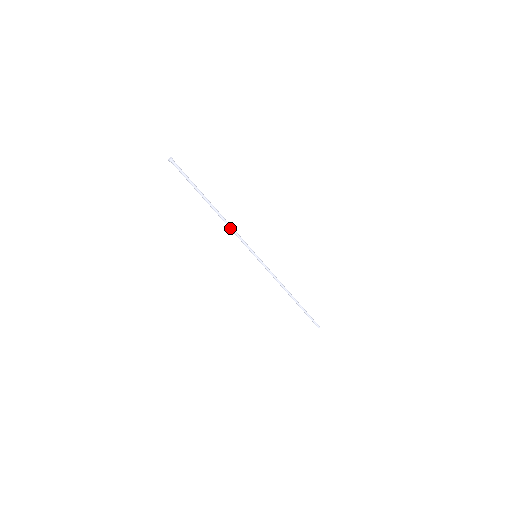
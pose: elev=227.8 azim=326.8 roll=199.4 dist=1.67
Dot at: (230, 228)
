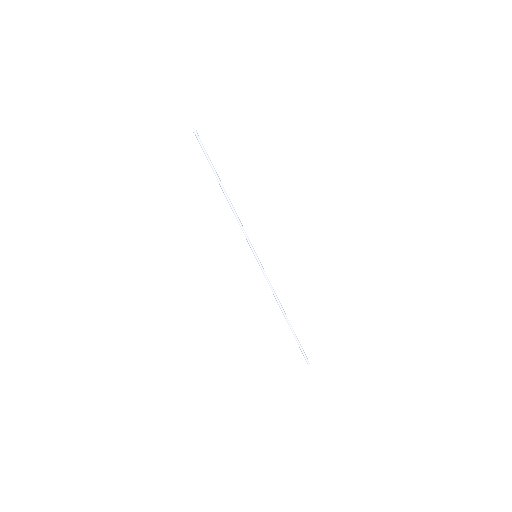
Dot at: (236, 217)
